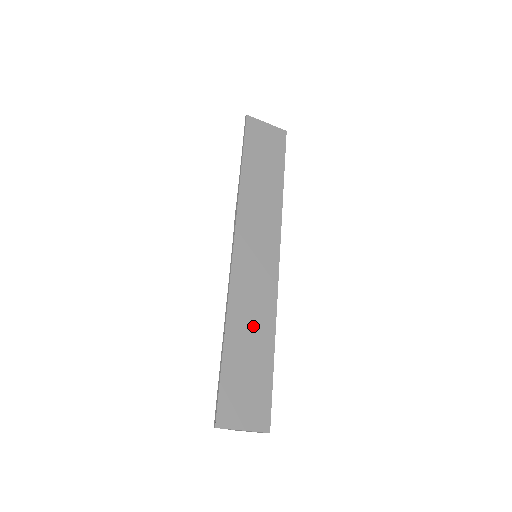
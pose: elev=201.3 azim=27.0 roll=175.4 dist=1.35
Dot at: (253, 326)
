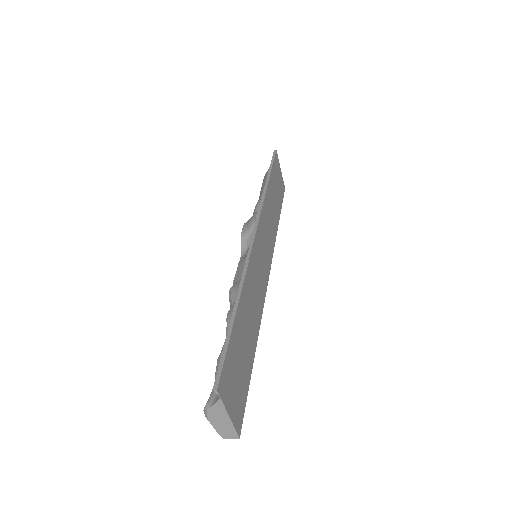
Dot at: (252, 313)
